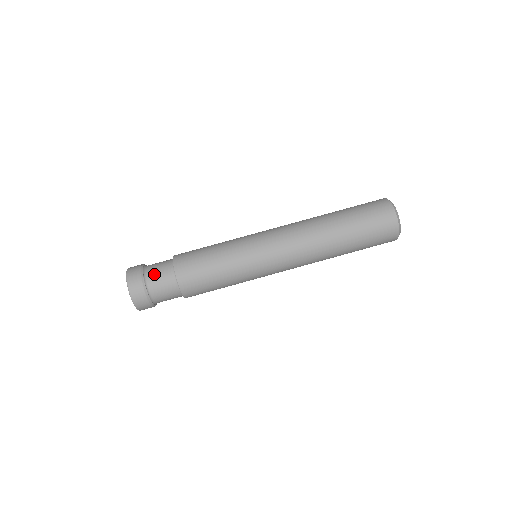
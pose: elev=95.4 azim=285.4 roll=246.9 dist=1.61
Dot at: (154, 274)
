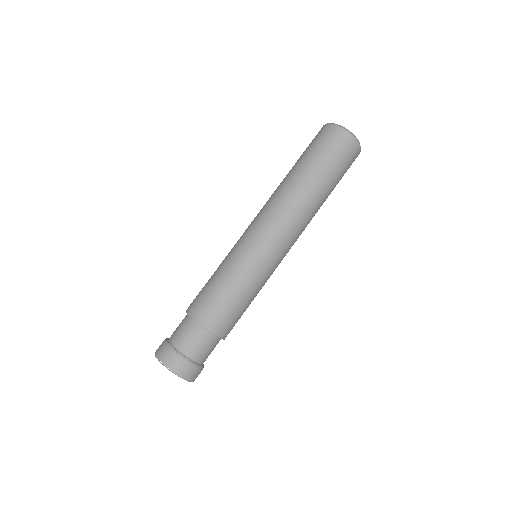
Dot at: (184, 341)
